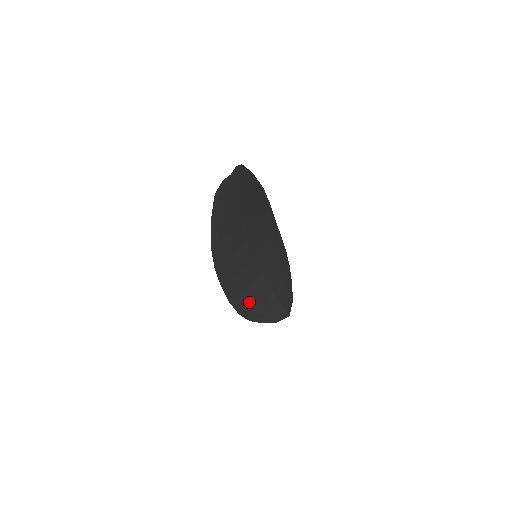
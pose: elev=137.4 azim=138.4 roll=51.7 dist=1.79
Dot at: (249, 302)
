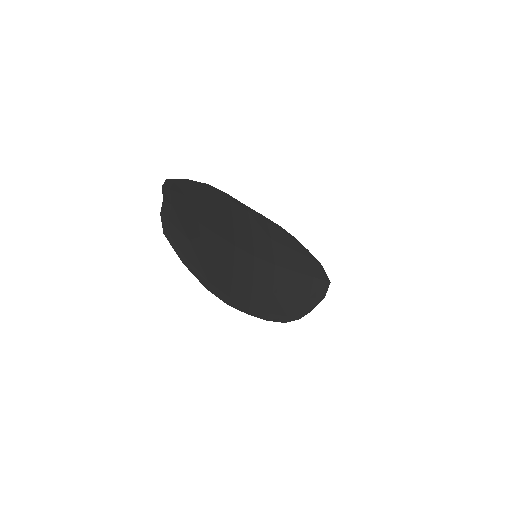
Dot at: (285, 303)
